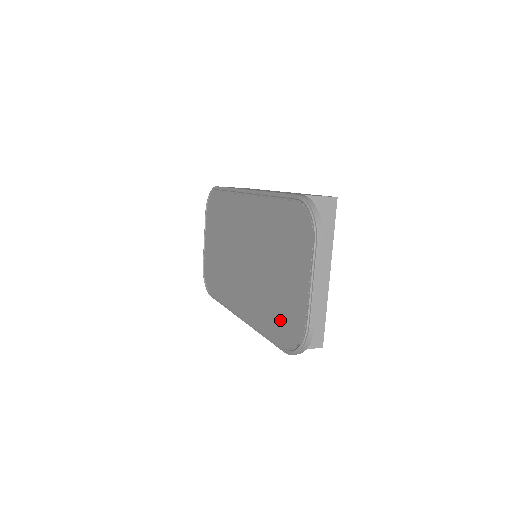
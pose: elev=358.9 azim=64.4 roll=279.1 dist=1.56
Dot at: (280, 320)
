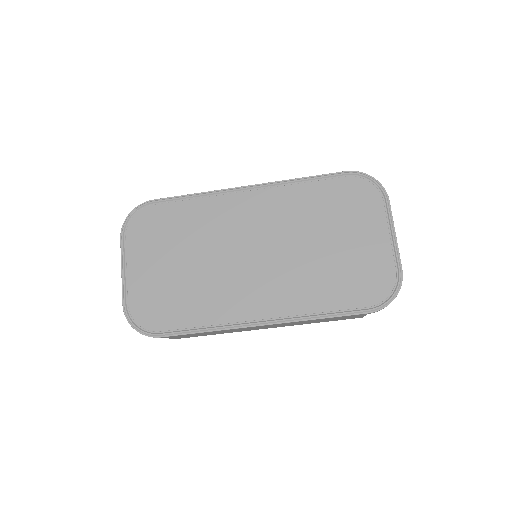
Dot at: (352, 286)
